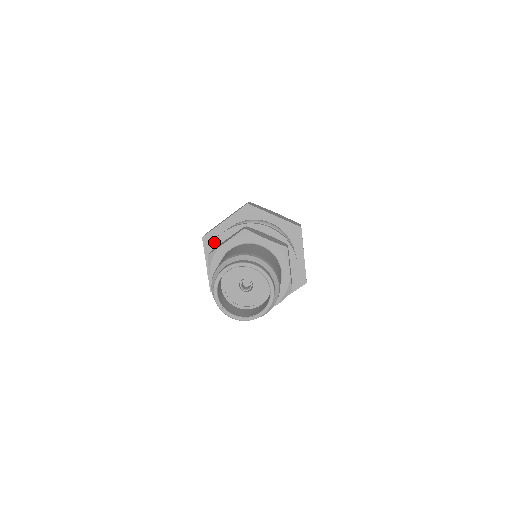
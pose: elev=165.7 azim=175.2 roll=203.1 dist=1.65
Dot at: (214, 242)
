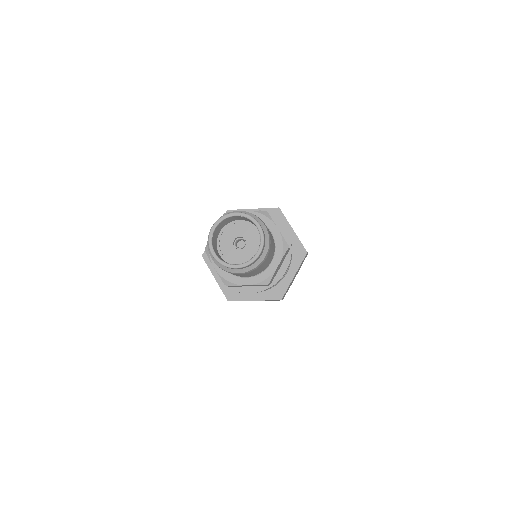
Dot at: occluded
